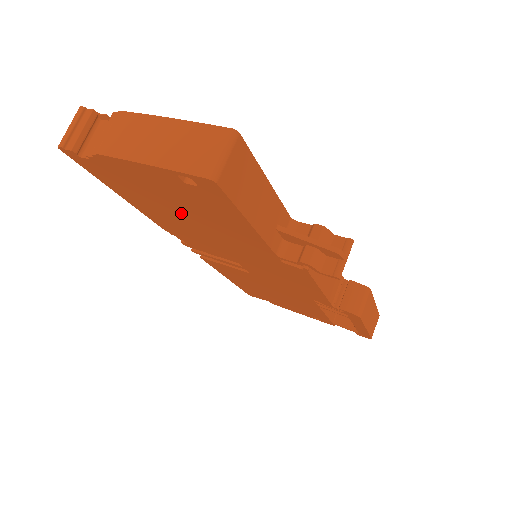
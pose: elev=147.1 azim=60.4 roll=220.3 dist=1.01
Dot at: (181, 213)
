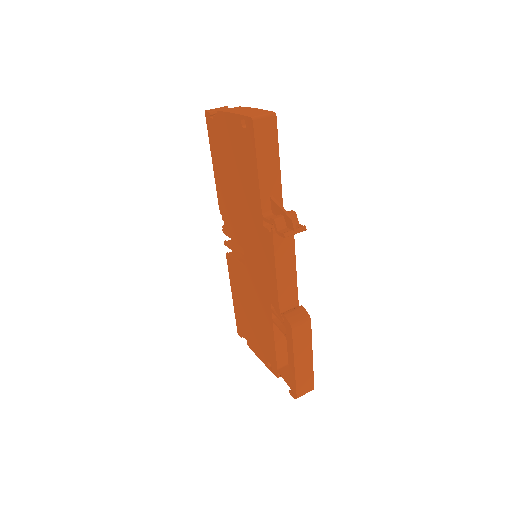
Dot at: (233, 171)
